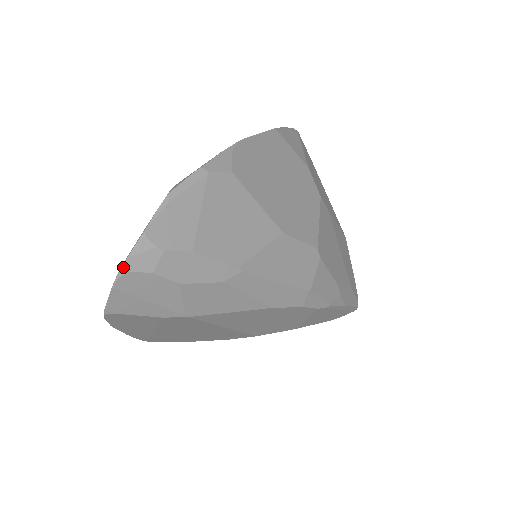
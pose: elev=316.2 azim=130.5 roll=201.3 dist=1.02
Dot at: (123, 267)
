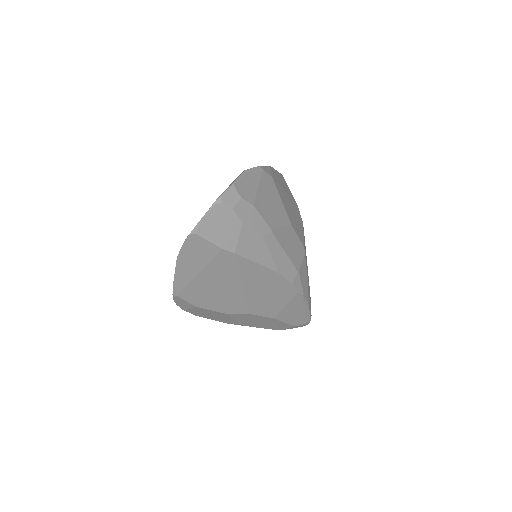
Dot at: (219, 199)
